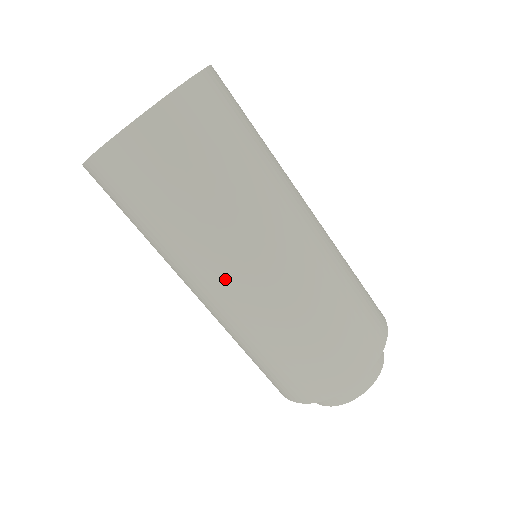
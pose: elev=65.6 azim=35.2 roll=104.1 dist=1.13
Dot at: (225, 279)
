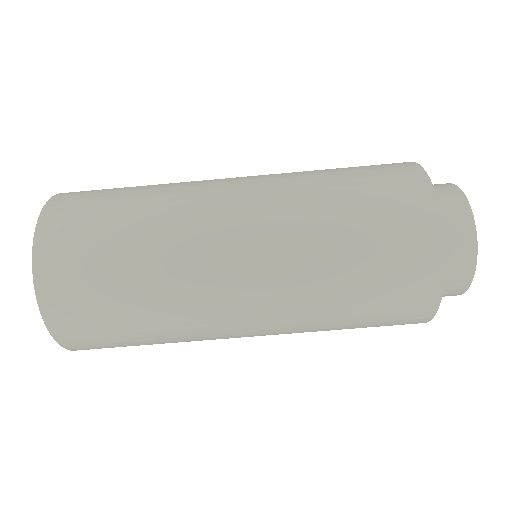
Dot at: (222, 261)
